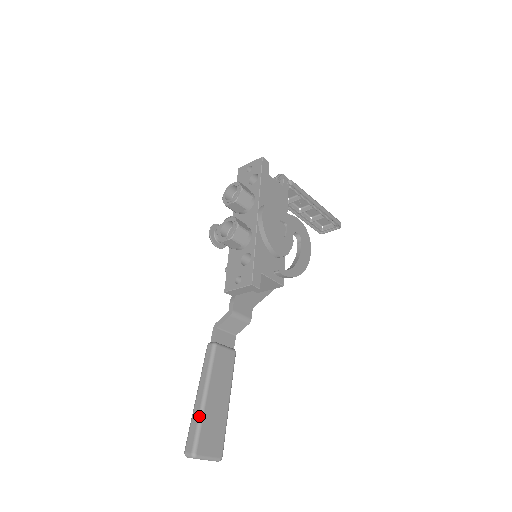
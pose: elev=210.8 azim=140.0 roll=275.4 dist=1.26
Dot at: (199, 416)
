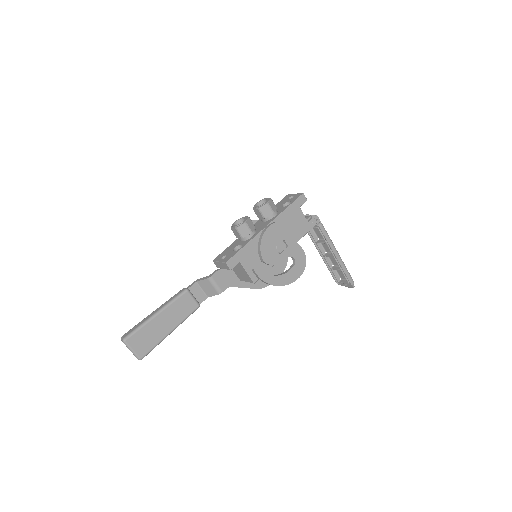
Dot at: (144, 322)
